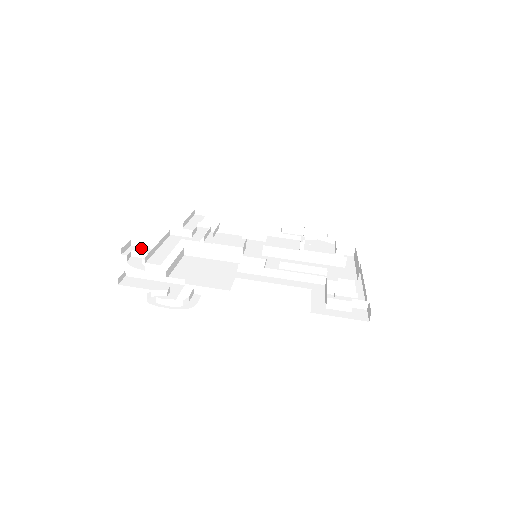
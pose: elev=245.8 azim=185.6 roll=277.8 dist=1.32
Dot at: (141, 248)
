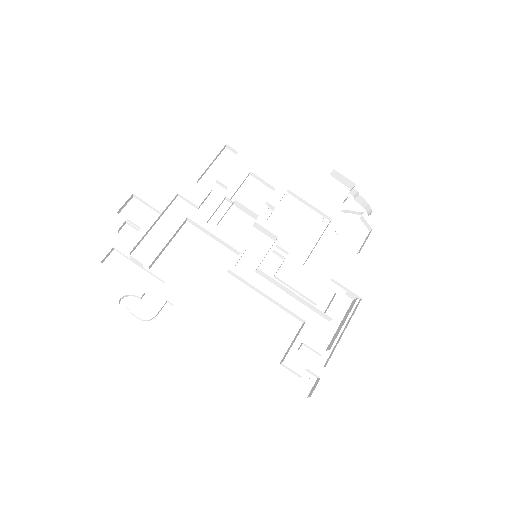
Dot at: (142, 206)
